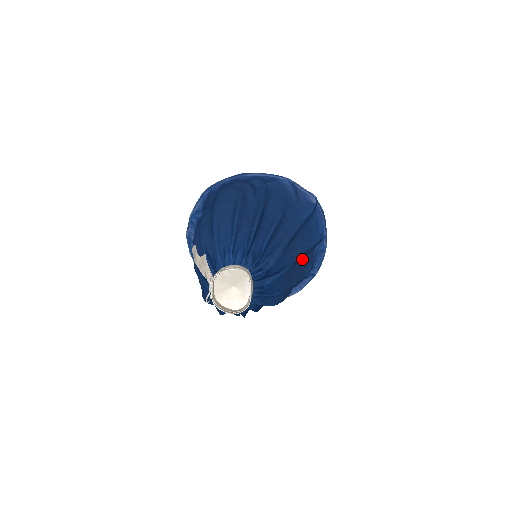
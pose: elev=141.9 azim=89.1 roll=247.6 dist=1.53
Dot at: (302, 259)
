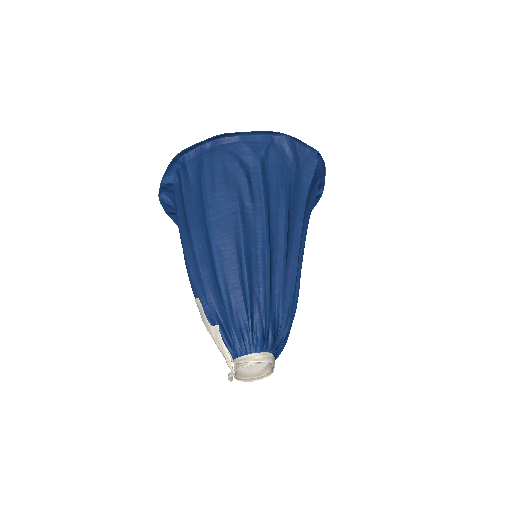
Dot at: occluded
